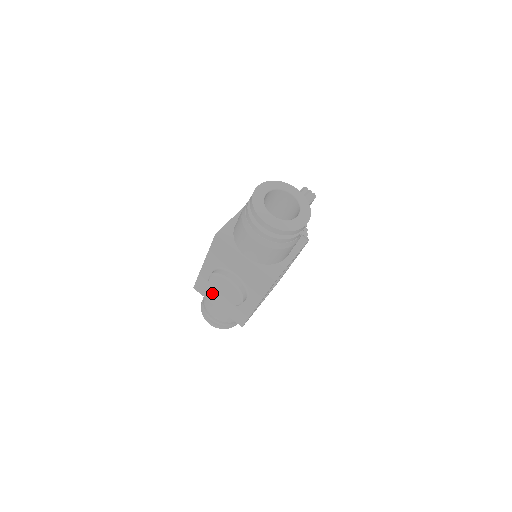
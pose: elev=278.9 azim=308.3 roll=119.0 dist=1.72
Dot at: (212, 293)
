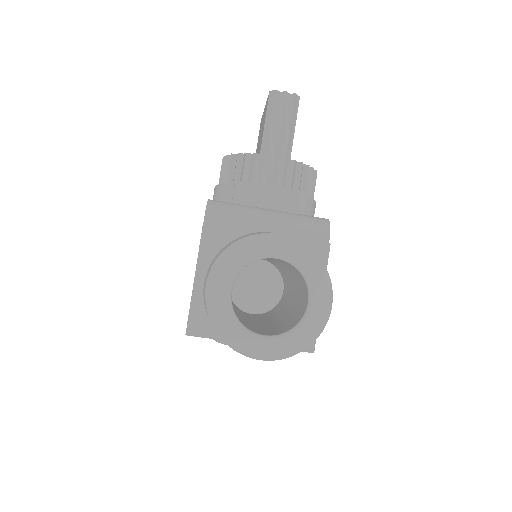
Dot at: occluded
